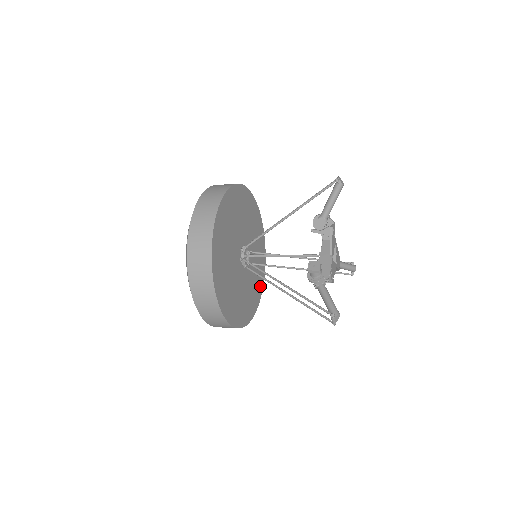
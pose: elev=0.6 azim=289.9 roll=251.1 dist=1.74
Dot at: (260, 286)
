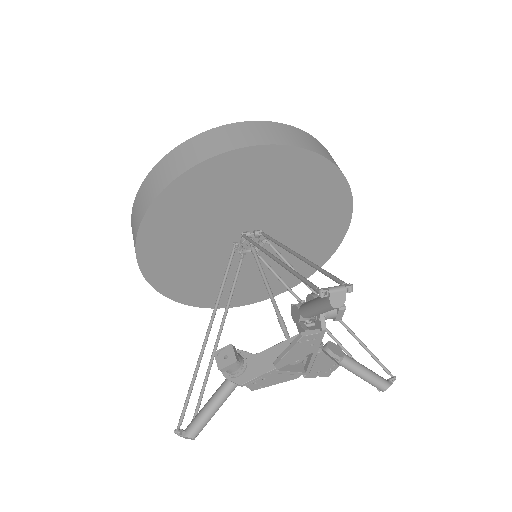
Dot at: (294, 278)
